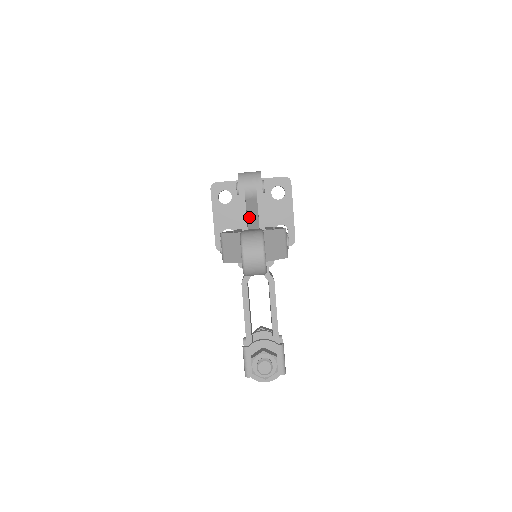
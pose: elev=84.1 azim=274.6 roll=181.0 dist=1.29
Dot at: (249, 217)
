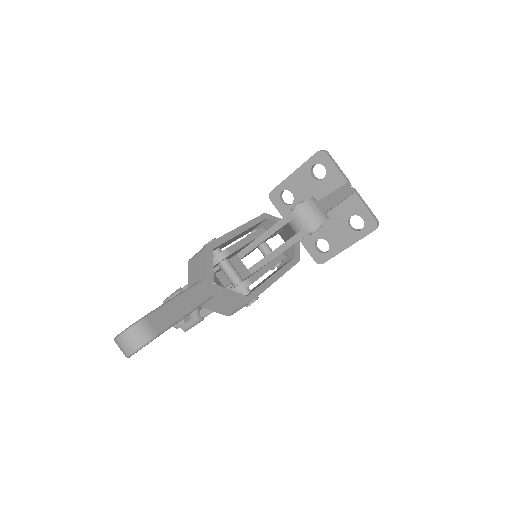
Dot at: (286, 228)
